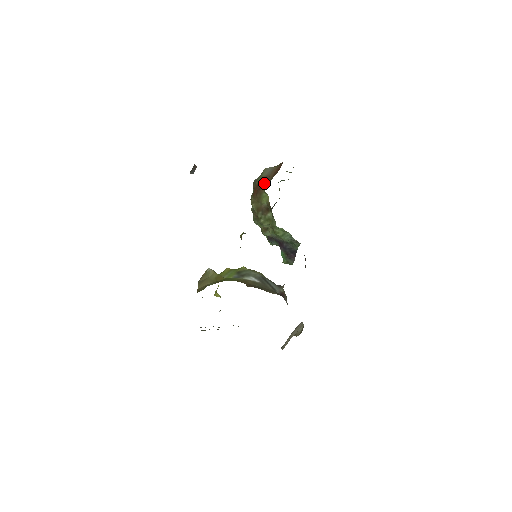
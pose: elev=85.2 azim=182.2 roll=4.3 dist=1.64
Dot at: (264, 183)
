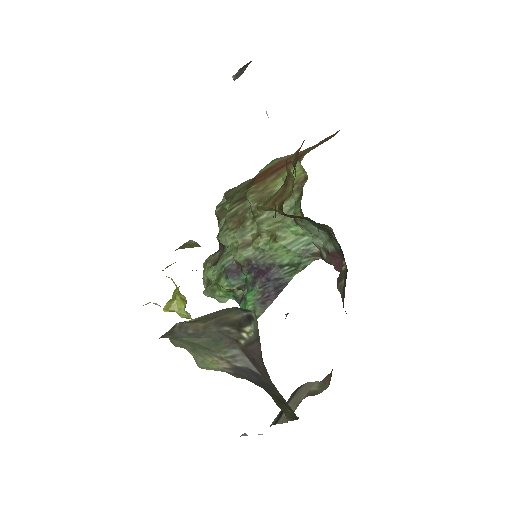
Dot at: (289, 161)
